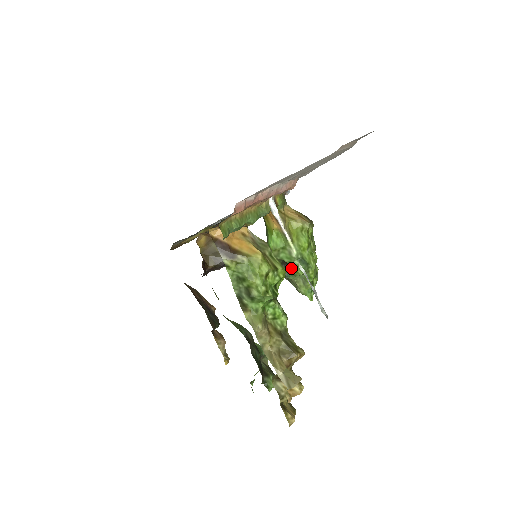
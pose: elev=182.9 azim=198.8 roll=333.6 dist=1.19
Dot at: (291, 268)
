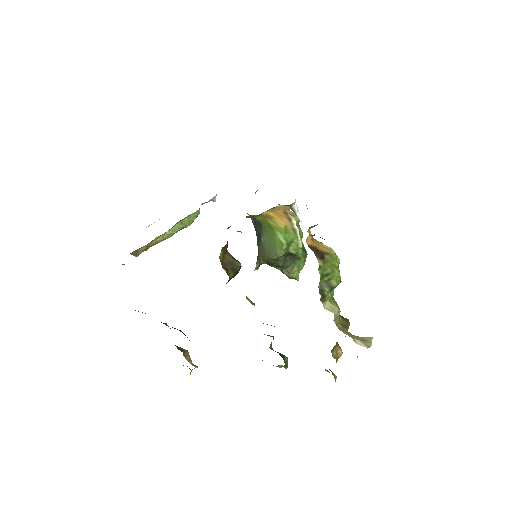
Dot at: (296, 258)
